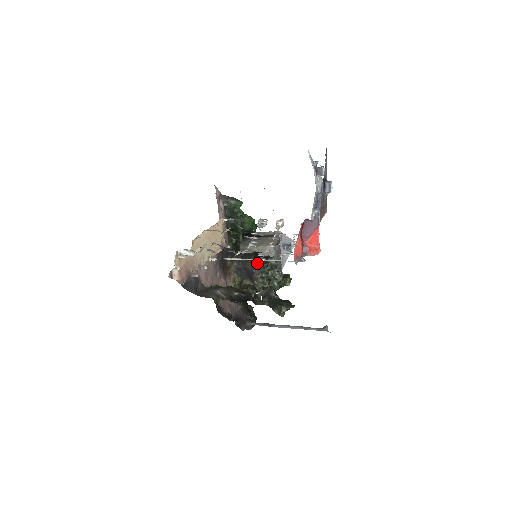
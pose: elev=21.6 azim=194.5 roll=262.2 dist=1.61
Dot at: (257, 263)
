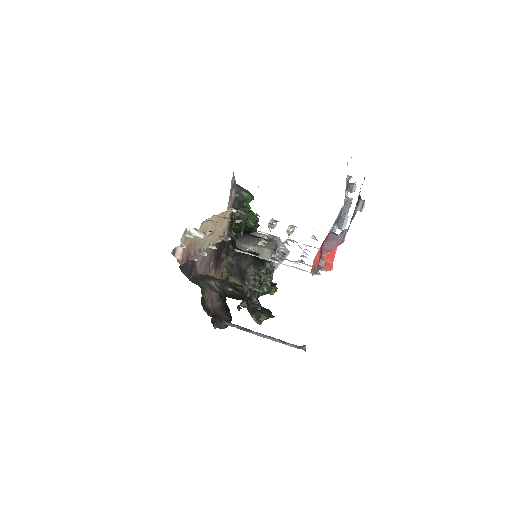
Dot at: (253, 263)
